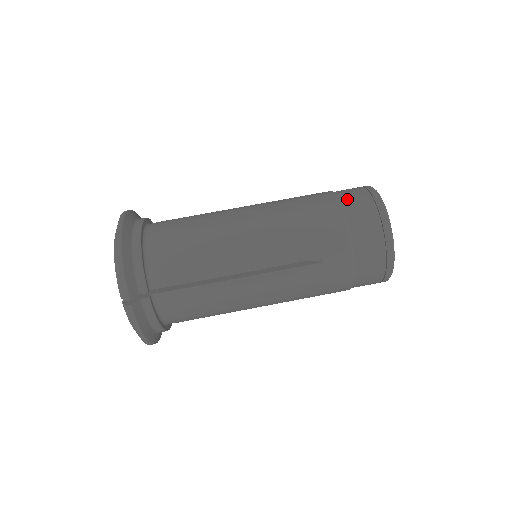
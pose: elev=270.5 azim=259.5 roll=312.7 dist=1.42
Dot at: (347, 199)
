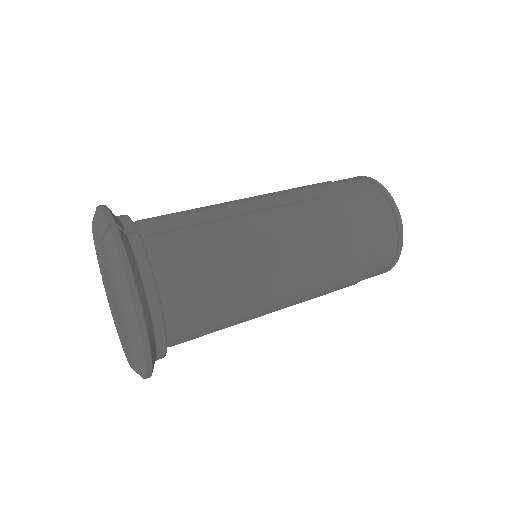
Dot at: occluded
